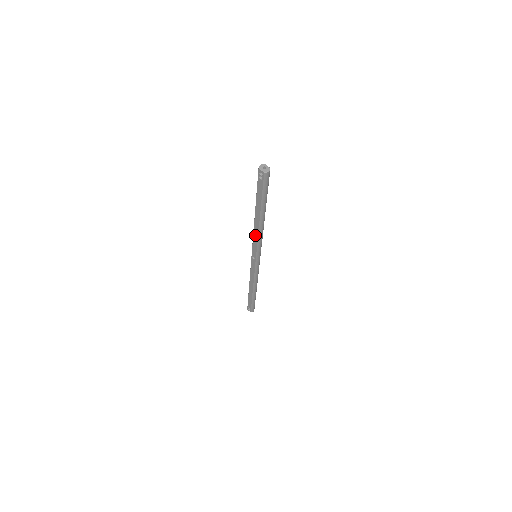
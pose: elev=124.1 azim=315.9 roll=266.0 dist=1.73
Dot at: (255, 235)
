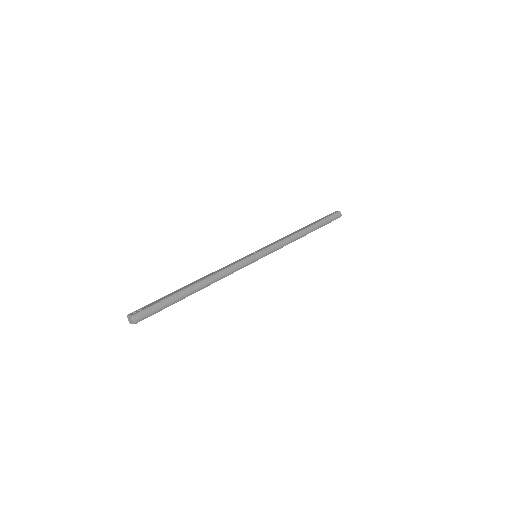
Dot at: occluded
